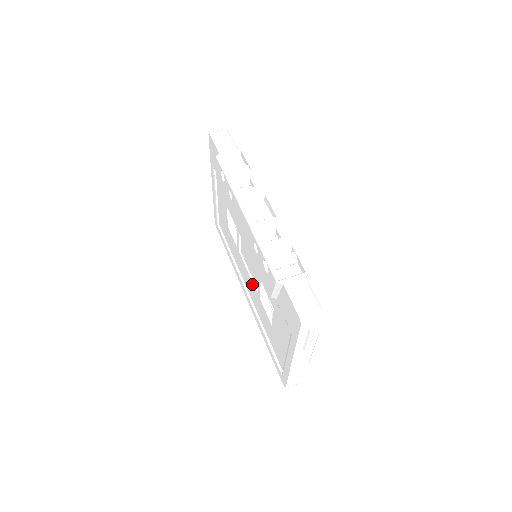
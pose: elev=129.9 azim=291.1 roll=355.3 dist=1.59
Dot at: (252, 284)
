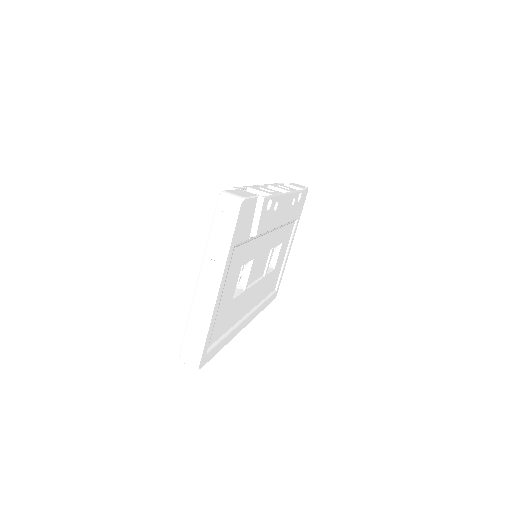
Dot at: occluded
